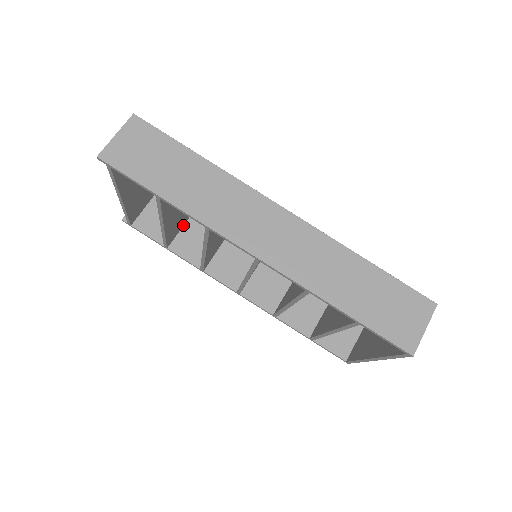
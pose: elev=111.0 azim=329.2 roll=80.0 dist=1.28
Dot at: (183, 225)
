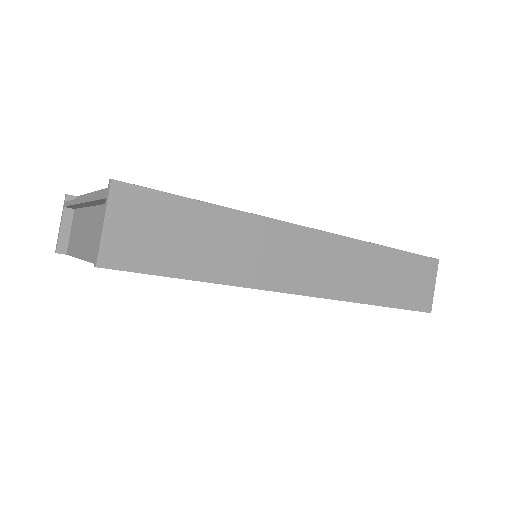
Dot at: occluded
